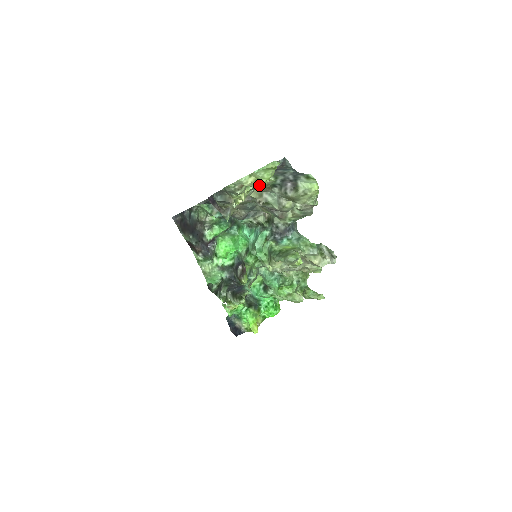
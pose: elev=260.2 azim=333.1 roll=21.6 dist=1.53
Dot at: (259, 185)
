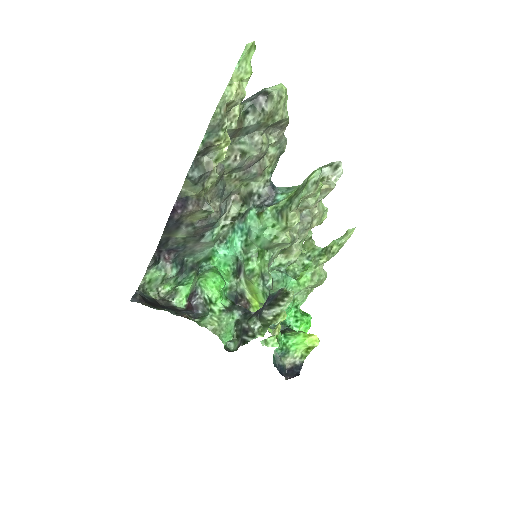
Dot at: (244, 93)
